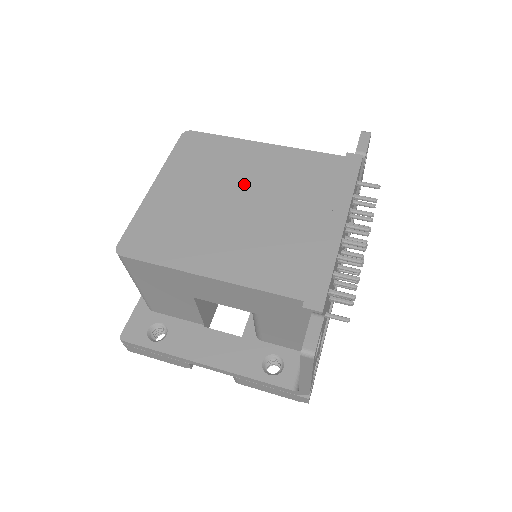
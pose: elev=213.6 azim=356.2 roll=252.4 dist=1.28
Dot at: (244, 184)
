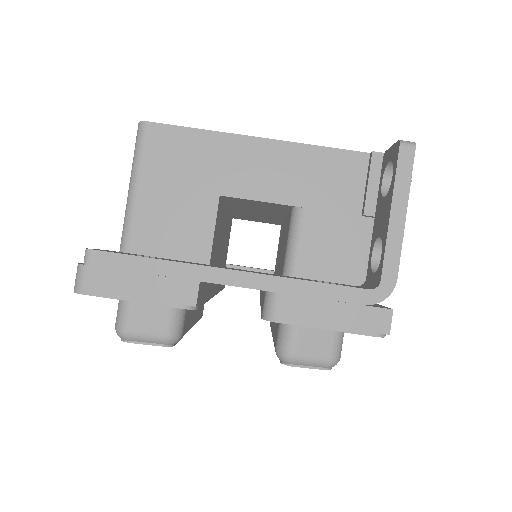
Dot at: occluded
